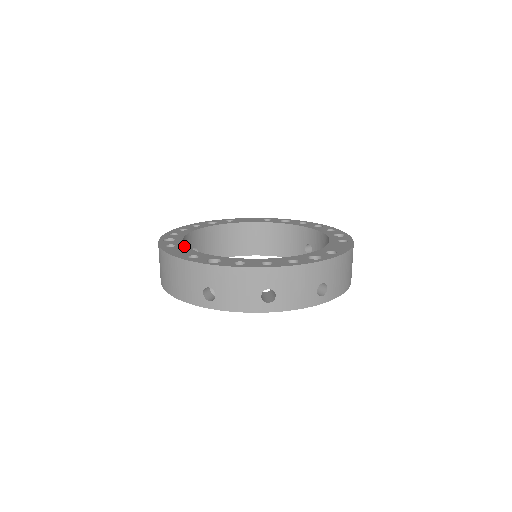
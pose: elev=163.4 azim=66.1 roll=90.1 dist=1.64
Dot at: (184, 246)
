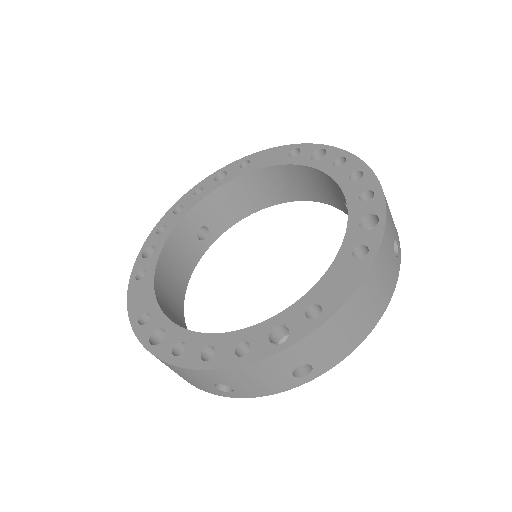
Dot at: (151, 278)
